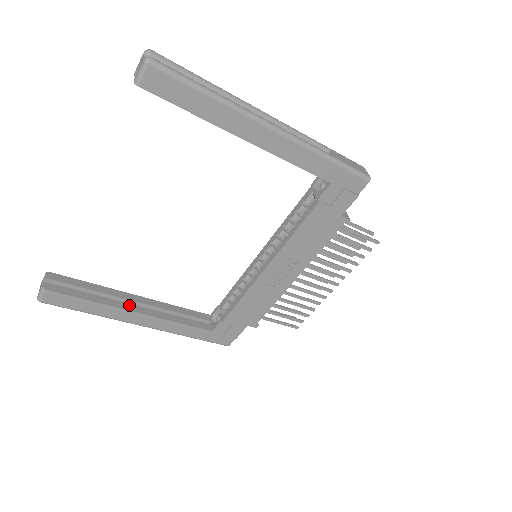
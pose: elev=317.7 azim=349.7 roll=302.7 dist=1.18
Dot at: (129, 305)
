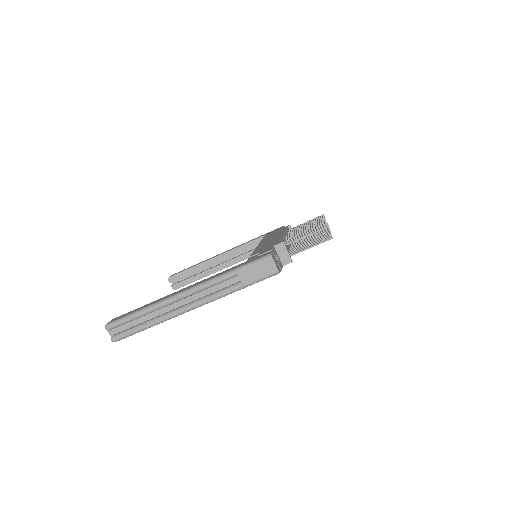
Dot at: (216, 268)
